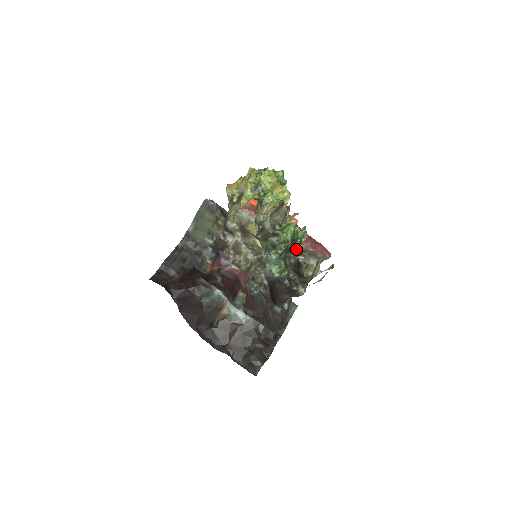
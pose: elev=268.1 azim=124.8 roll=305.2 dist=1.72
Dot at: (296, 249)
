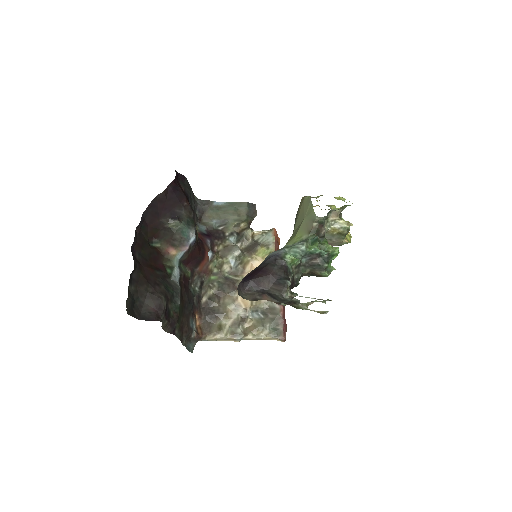
Dot at: (268, 304)
